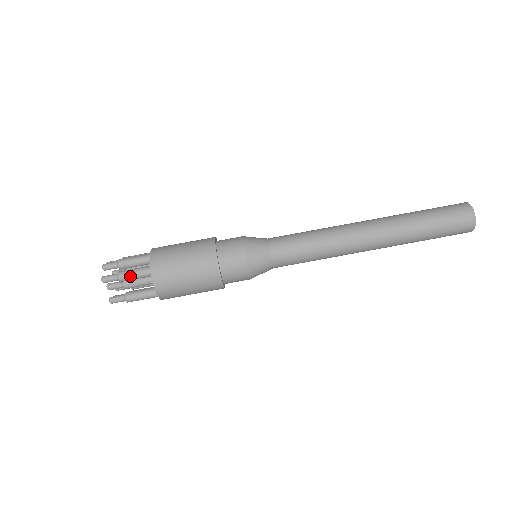
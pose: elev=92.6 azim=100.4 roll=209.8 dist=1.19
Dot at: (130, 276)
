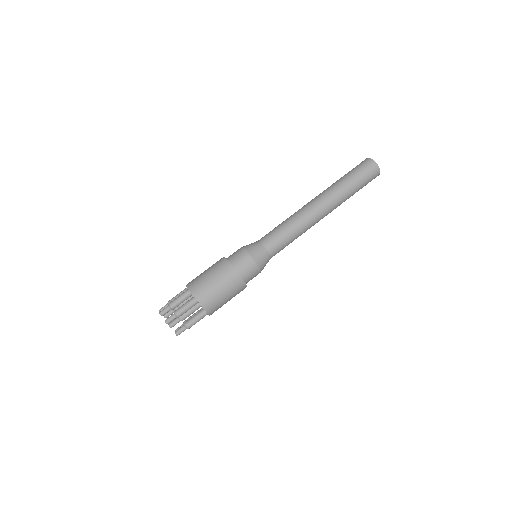
Dot at: (184, 310)
